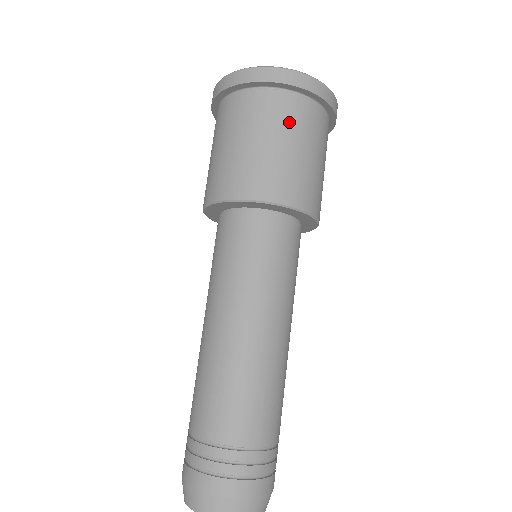
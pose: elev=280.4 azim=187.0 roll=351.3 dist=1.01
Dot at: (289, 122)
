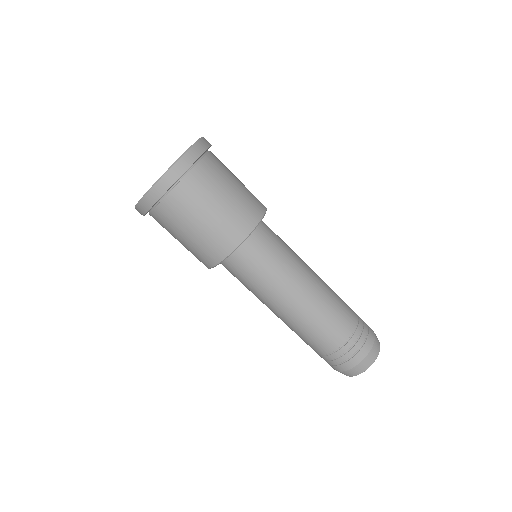
Dot at: (194, 202)
